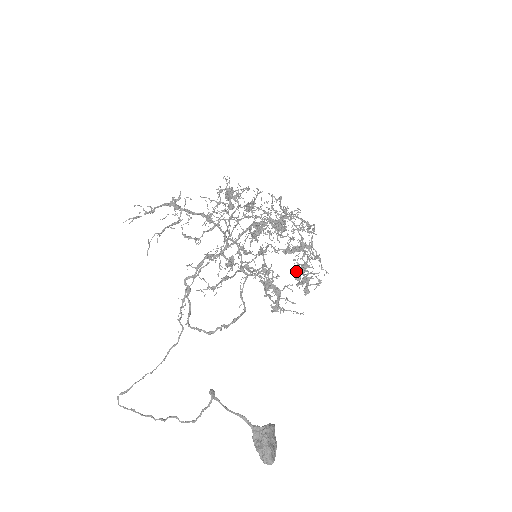
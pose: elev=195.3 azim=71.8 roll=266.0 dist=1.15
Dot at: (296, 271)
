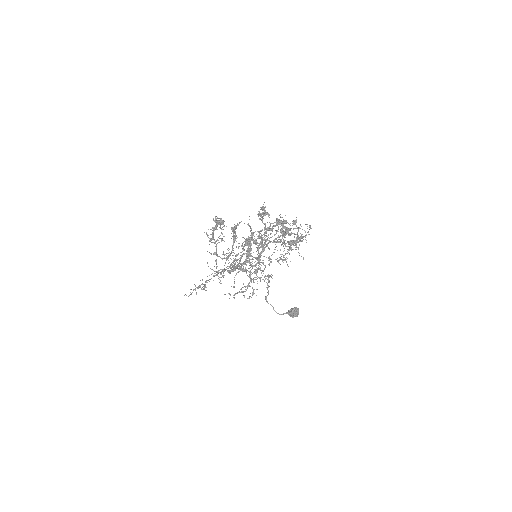
Dot at: occluded
